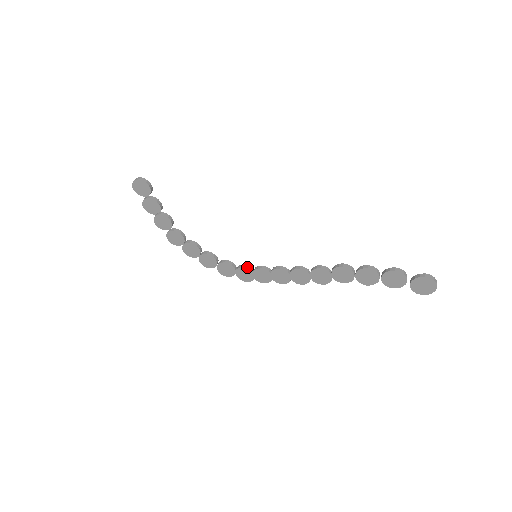
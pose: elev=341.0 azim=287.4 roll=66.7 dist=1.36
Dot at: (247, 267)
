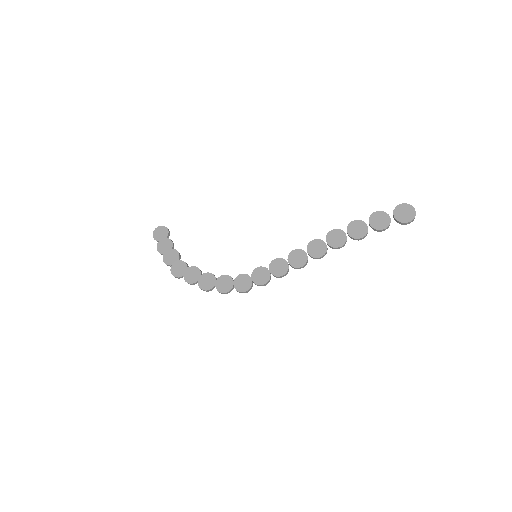
Dot at: (246, 274)
